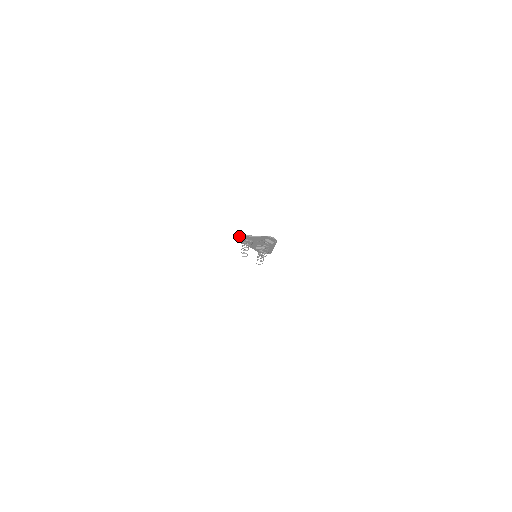
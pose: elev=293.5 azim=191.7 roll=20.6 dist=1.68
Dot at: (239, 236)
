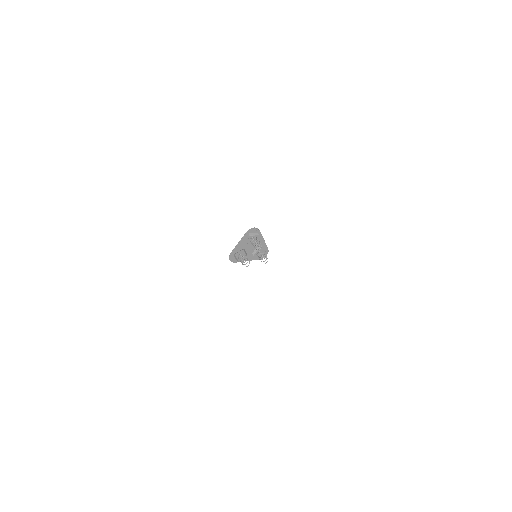
Dot at: (230, 255)
